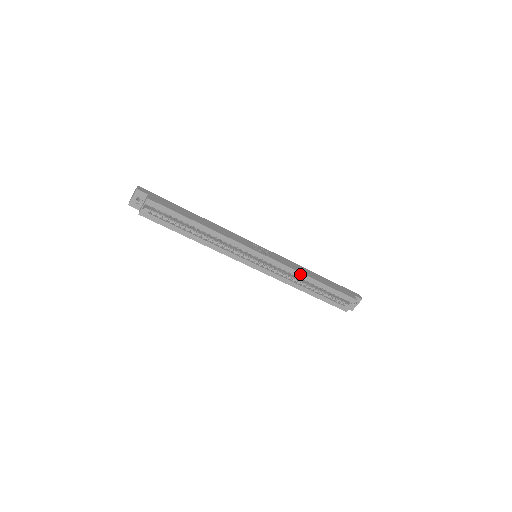
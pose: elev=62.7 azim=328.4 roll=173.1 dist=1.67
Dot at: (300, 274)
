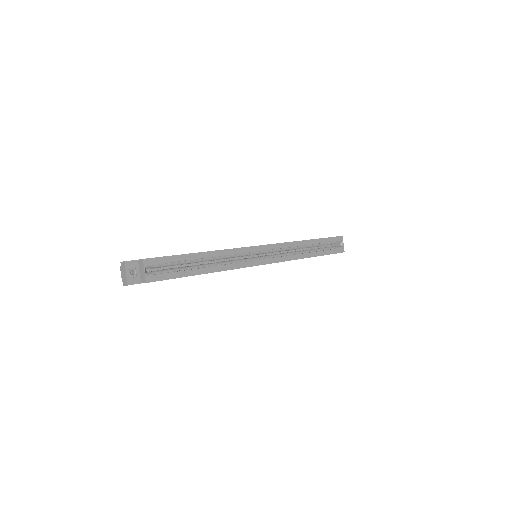
Dot at: (296, 243)
